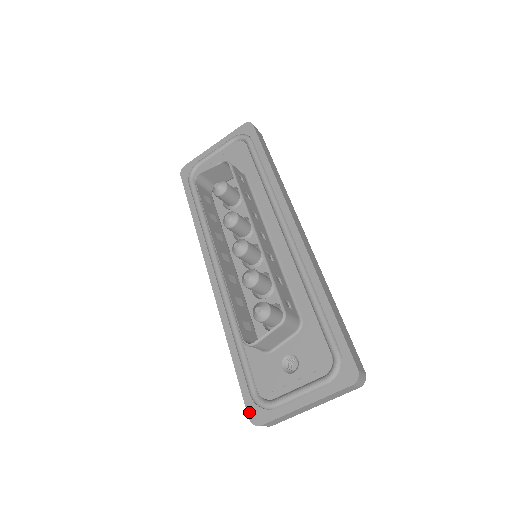
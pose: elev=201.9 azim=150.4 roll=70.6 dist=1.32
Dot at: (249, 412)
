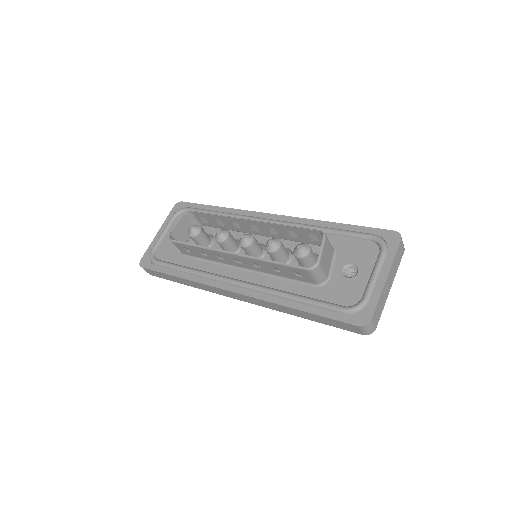
Dot at: (354, 322)
